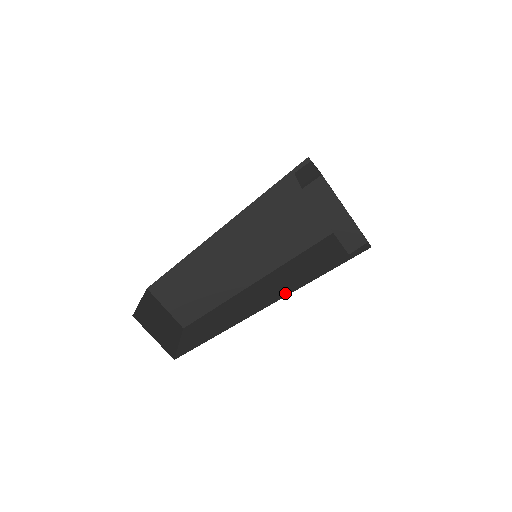
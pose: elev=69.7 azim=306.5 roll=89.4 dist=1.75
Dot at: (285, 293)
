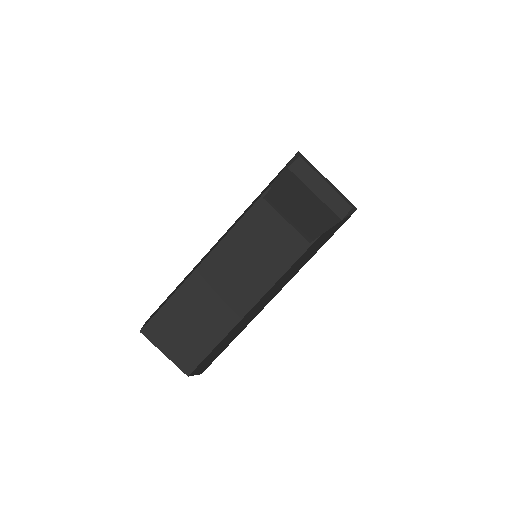
Dot at: (299, 269)
